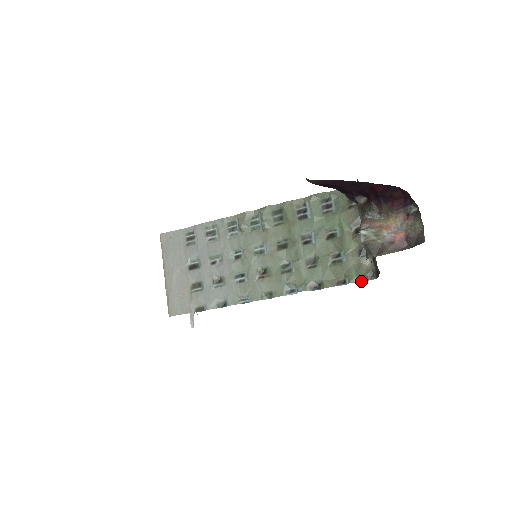
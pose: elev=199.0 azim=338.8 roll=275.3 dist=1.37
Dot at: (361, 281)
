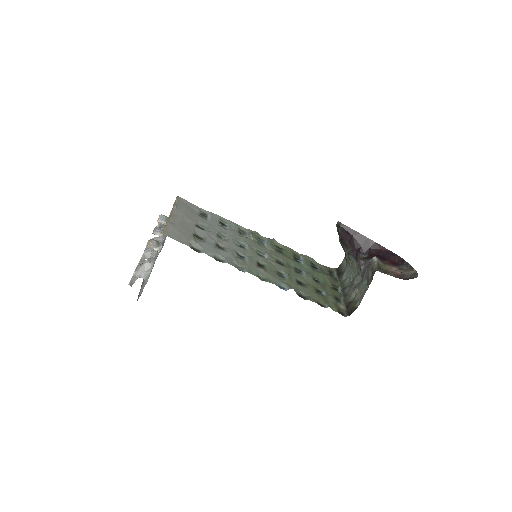
Dot at: occluded
